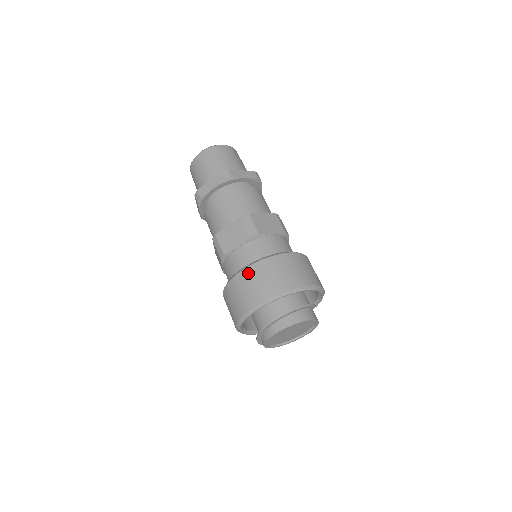
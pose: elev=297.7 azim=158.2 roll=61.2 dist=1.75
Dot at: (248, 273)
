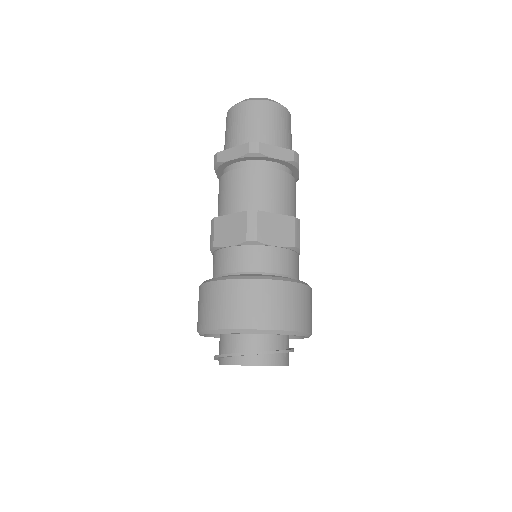
Dot at: (286, 288)
